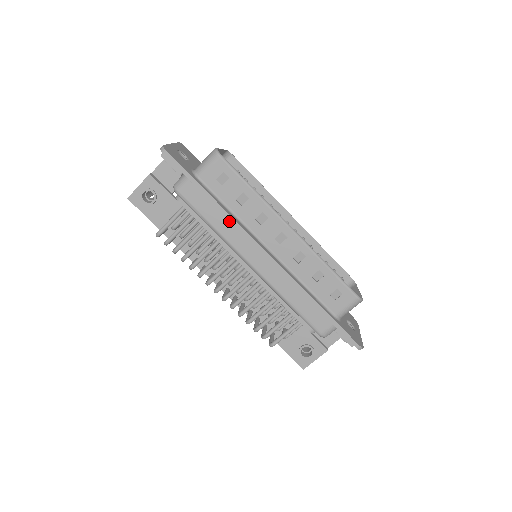
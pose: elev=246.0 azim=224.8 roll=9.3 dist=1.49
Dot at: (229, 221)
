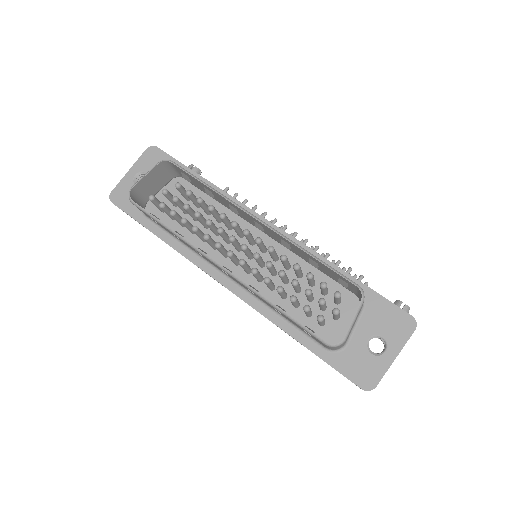
Dot at: occluded
